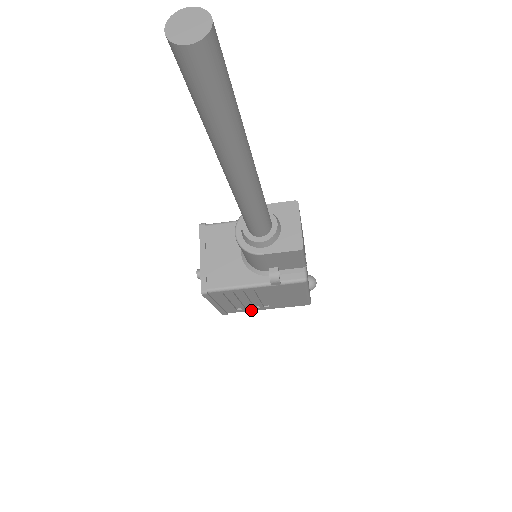
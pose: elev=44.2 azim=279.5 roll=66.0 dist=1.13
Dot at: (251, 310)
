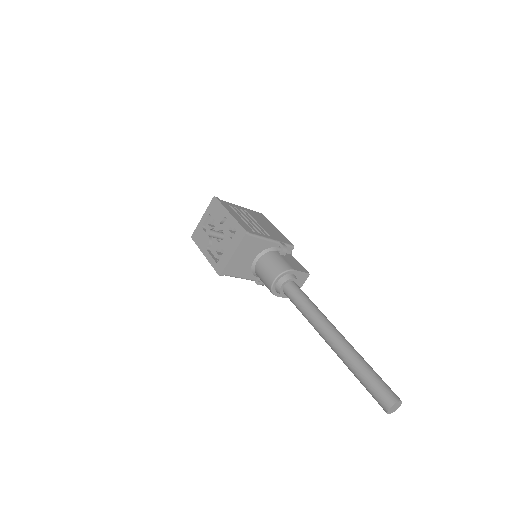
Dot at: occluded
